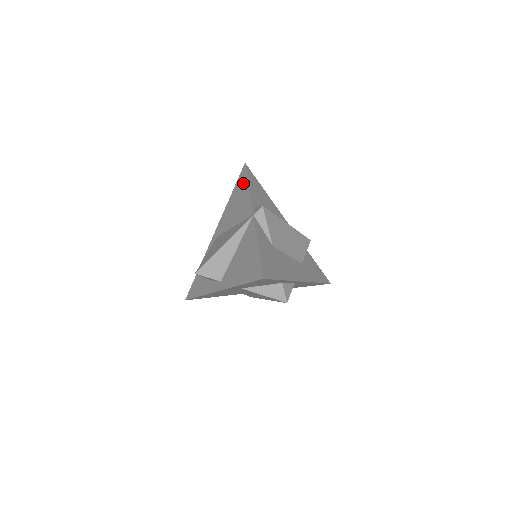
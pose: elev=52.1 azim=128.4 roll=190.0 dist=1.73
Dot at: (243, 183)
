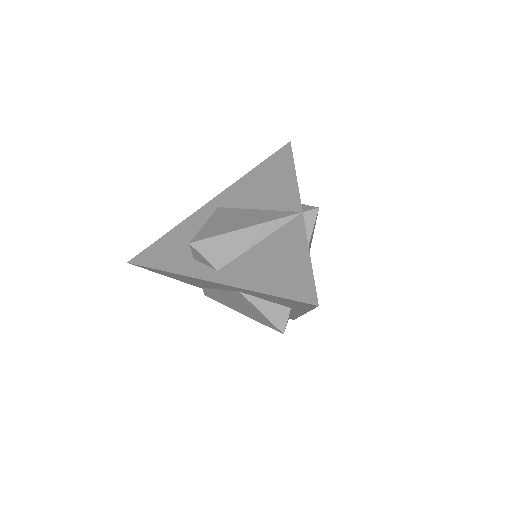
Dot at: (284, 164)
